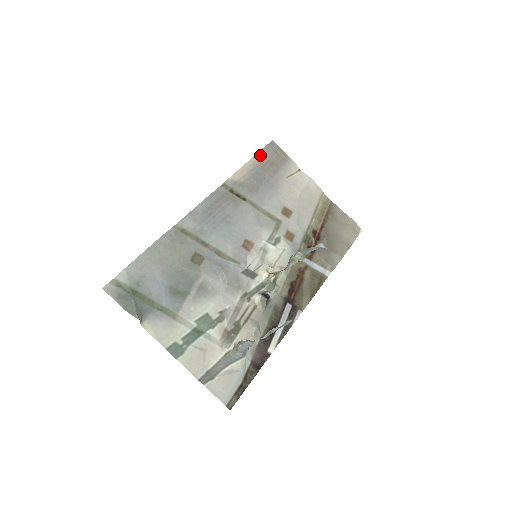
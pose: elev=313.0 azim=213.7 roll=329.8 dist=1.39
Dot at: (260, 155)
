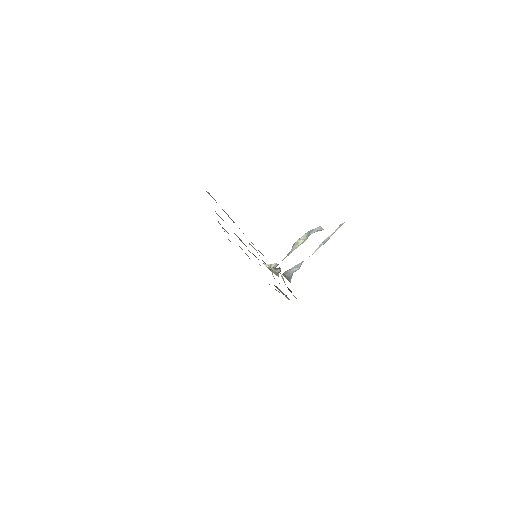
Dot at: occluded
